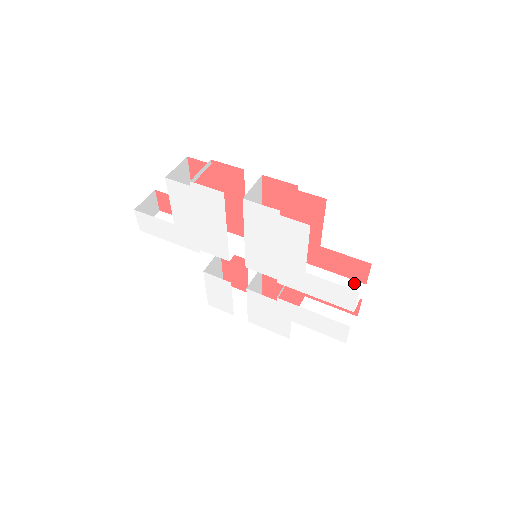
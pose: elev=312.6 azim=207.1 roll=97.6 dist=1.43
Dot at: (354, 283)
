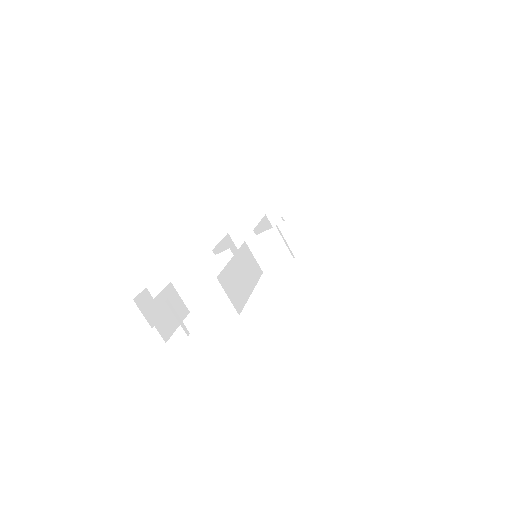
Dot at: (343, 197)
